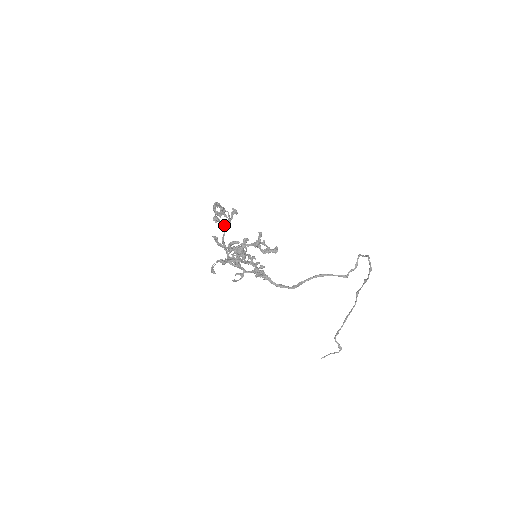
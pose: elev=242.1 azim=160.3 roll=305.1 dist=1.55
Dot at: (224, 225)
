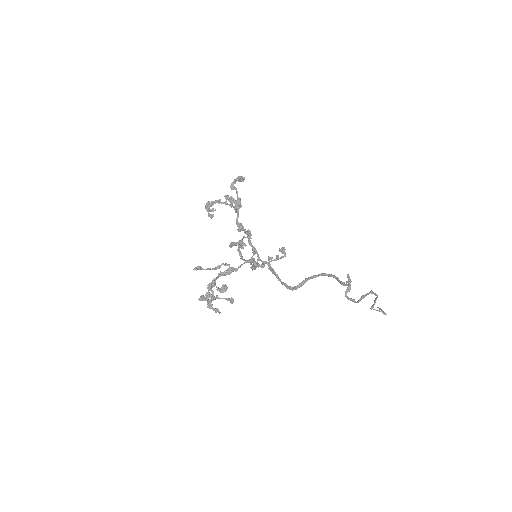
Dot at: (236, 205)
